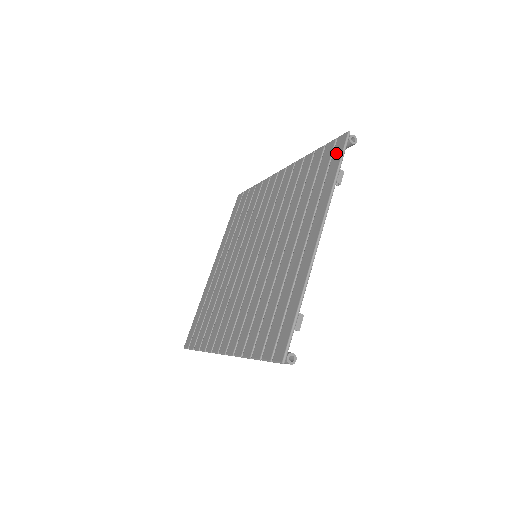
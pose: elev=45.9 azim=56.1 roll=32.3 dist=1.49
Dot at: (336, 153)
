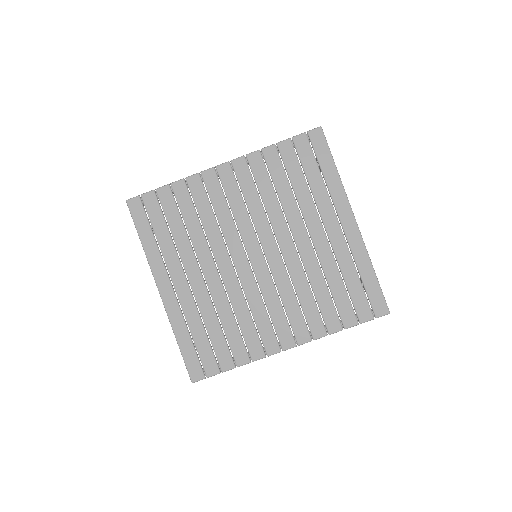
Dot at: (319, 147)
